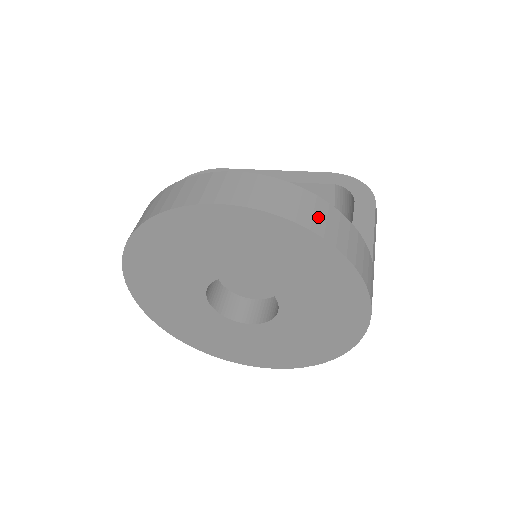
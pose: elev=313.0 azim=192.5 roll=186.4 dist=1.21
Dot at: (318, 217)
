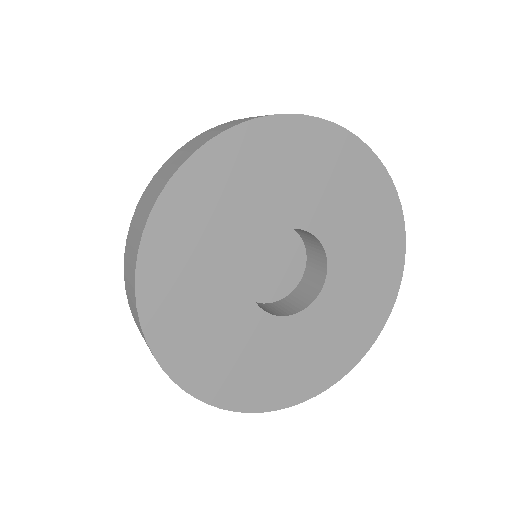
Dot at: (220, 129)
